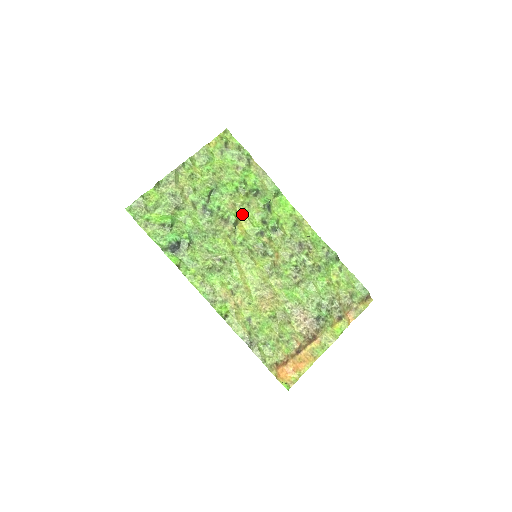
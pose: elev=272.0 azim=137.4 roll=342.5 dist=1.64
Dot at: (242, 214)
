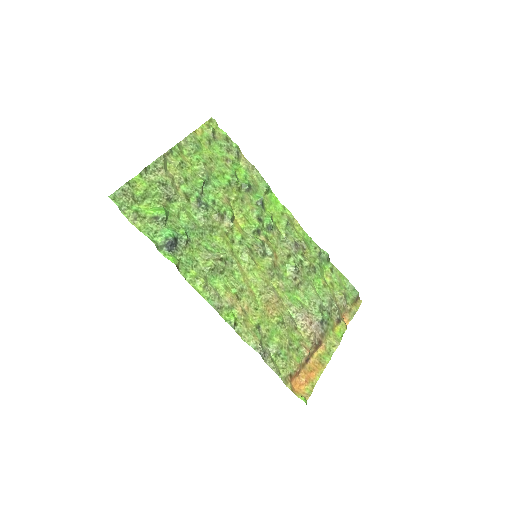
Dot at: (237, 210)
